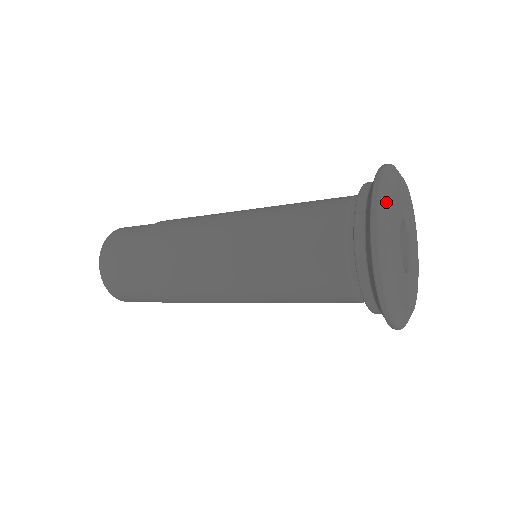
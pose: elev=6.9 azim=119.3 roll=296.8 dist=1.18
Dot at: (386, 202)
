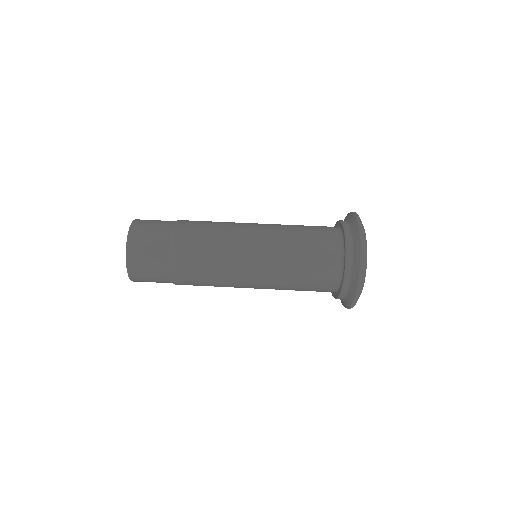
Dot at: occluded
